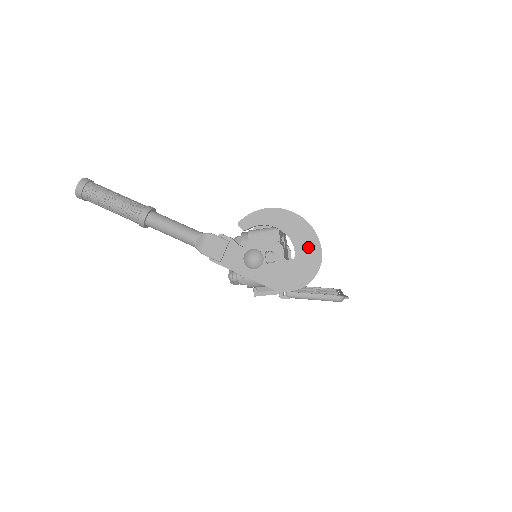
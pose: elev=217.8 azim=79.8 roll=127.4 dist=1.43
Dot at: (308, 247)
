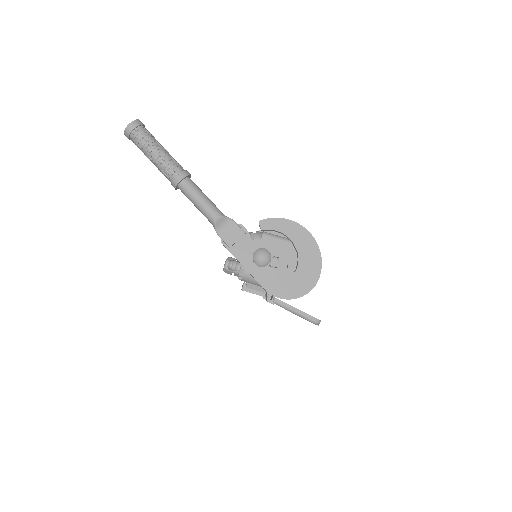
Dot at: (310, 267)
